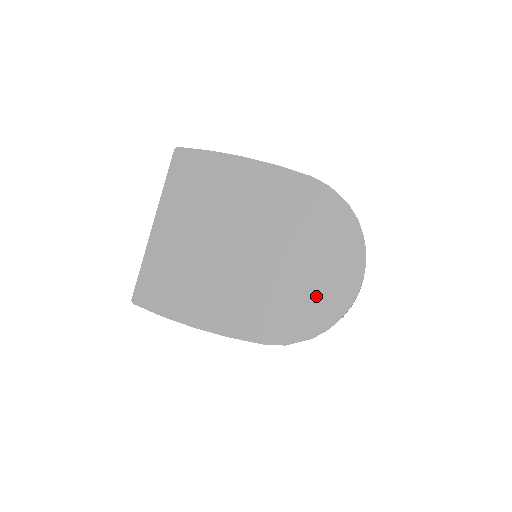
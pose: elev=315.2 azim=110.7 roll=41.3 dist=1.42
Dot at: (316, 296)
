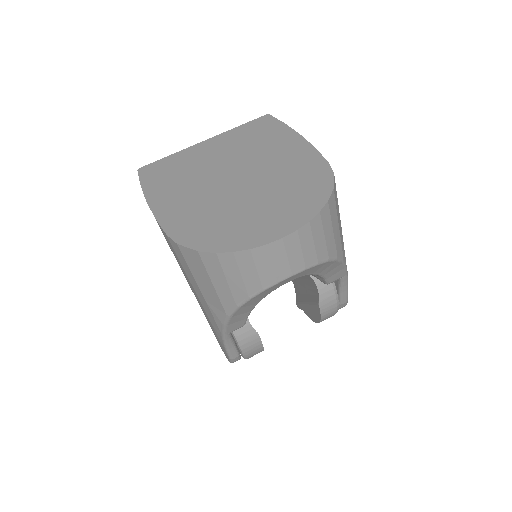
Dot at: (237, 228)
